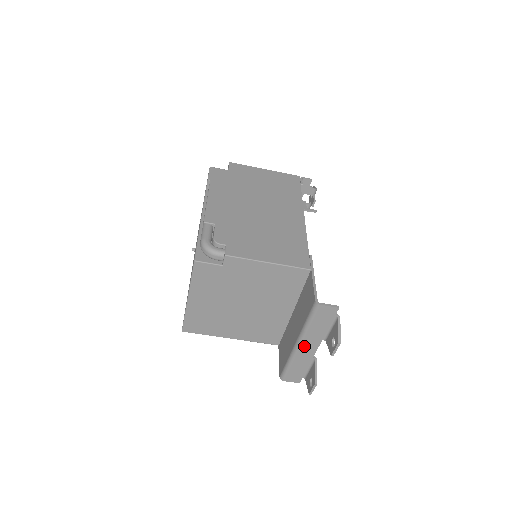
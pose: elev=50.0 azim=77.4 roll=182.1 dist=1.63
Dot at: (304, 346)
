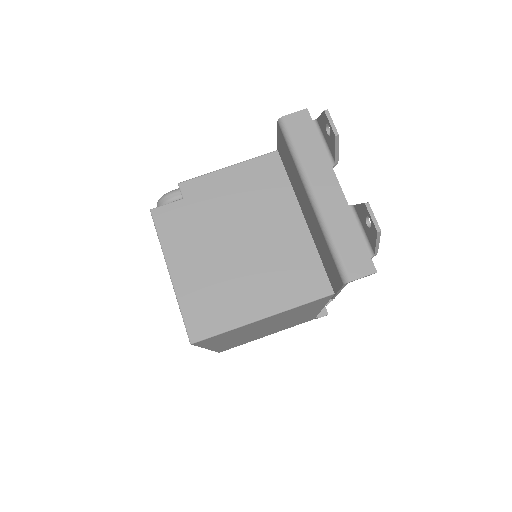
Dot at: (320, 191)
